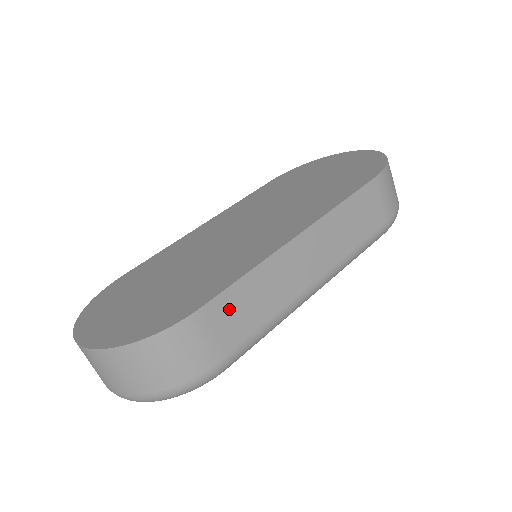
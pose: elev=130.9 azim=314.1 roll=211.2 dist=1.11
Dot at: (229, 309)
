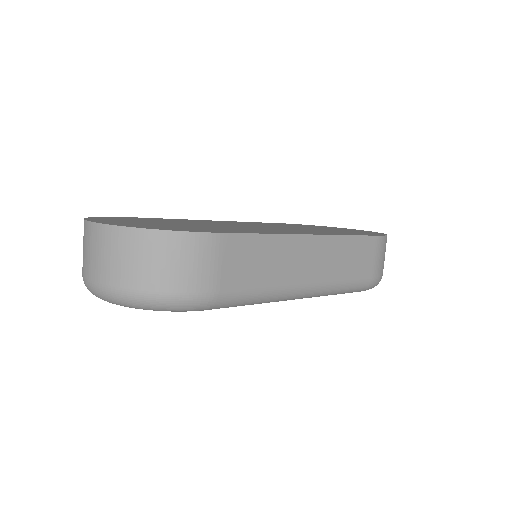
Dot at: (241, 252)
